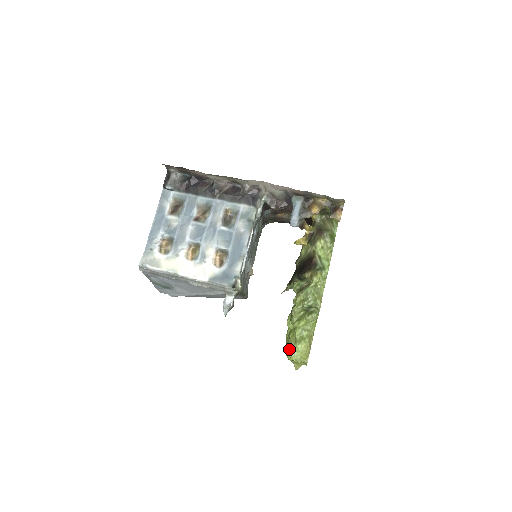
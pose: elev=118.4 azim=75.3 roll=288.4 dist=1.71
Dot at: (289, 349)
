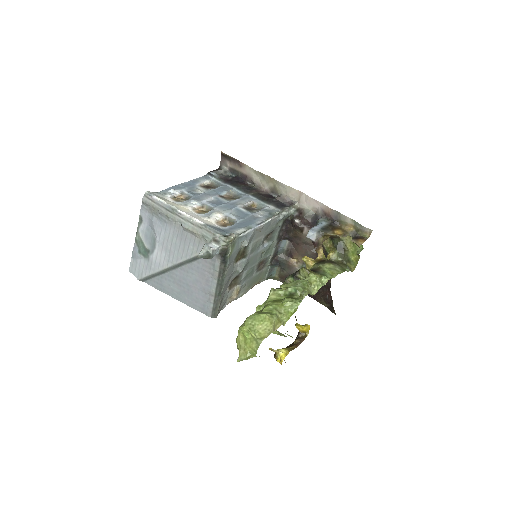
Dot at: (248, 317)
